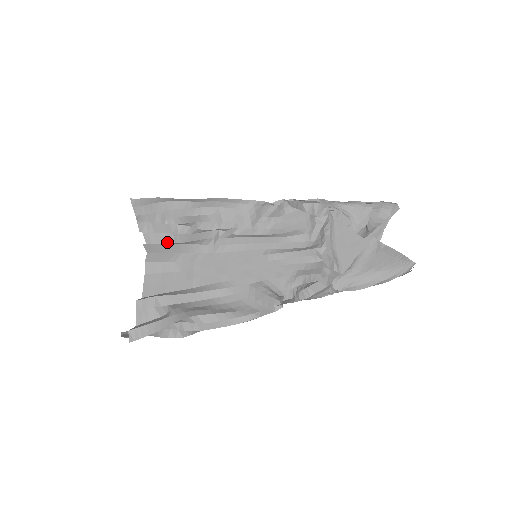
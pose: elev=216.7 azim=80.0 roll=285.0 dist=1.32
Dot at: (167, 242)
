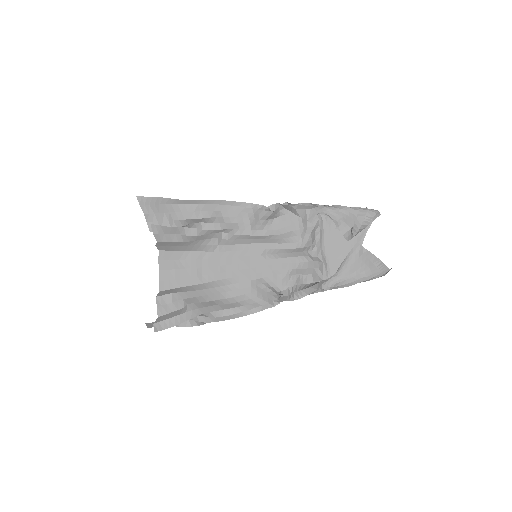
Dot at: (176, 241)
